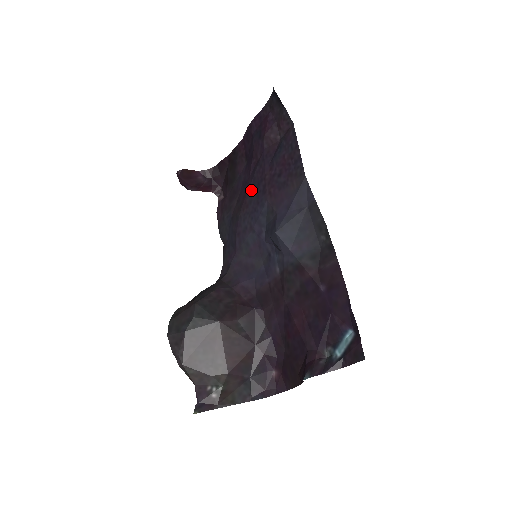
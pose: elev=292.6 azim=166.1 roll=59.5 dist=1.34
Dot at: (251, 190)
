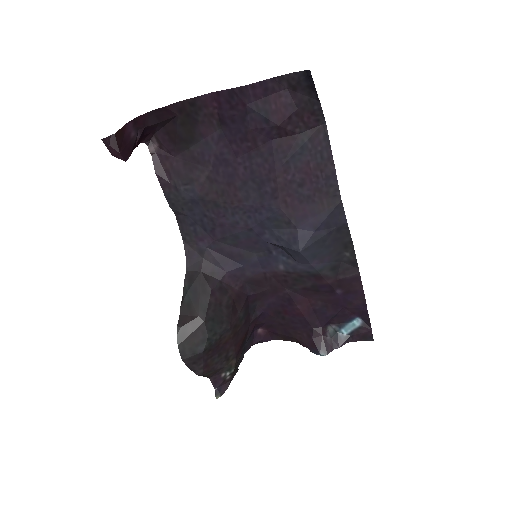
Dot at: (247, 184)
